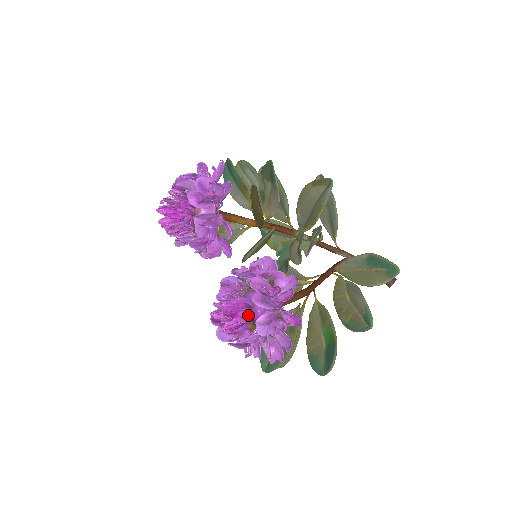
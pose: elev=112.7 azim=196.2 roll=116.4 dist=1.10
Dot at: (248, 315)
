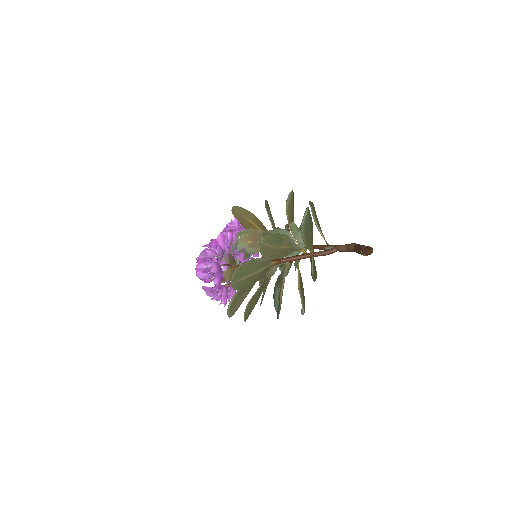
Dot at: (206, 261)
